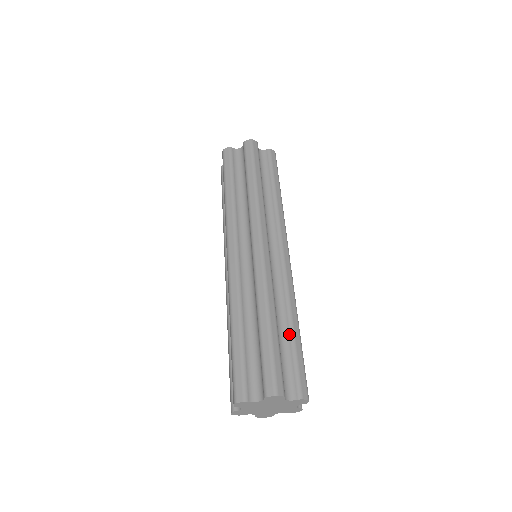
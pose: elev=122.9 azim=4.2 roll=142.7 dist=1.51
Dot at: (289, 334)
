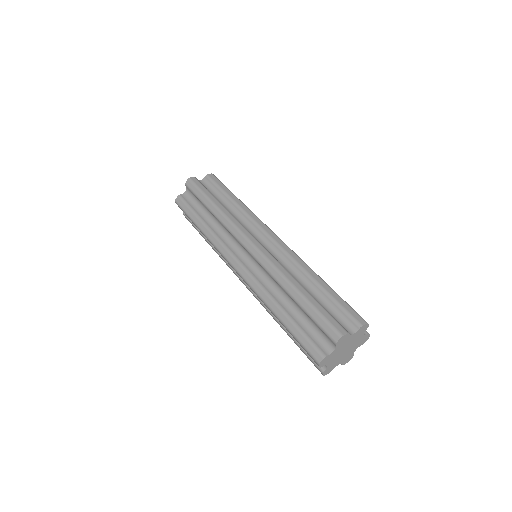
Dot at: (319, 290)
